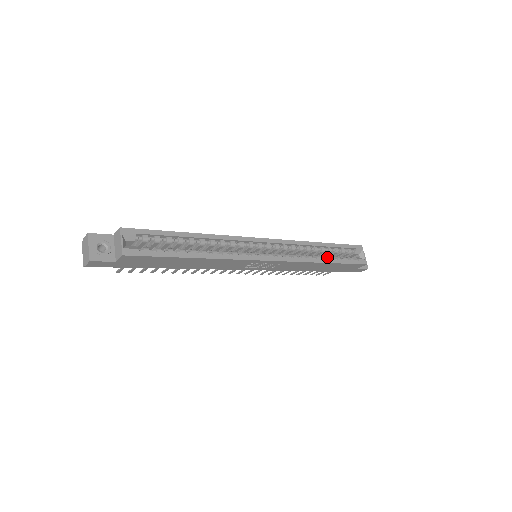
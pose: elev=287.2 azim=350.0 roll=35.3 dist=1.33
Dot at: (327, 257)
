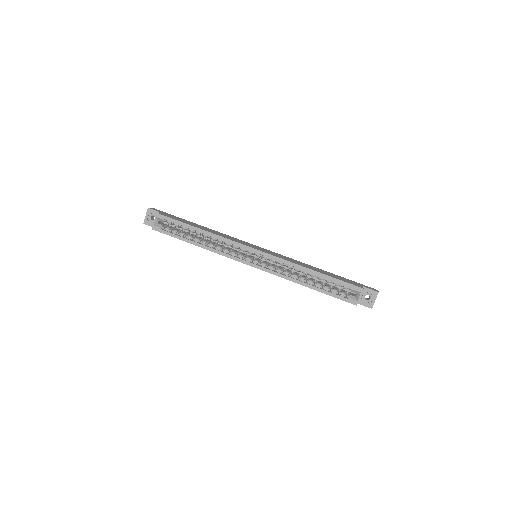
Dot at: (317, 282)
